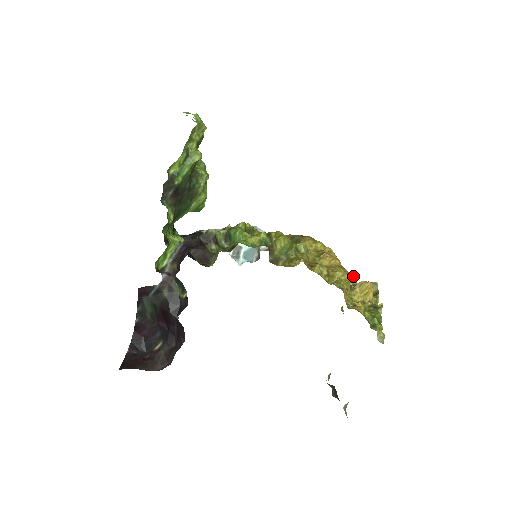
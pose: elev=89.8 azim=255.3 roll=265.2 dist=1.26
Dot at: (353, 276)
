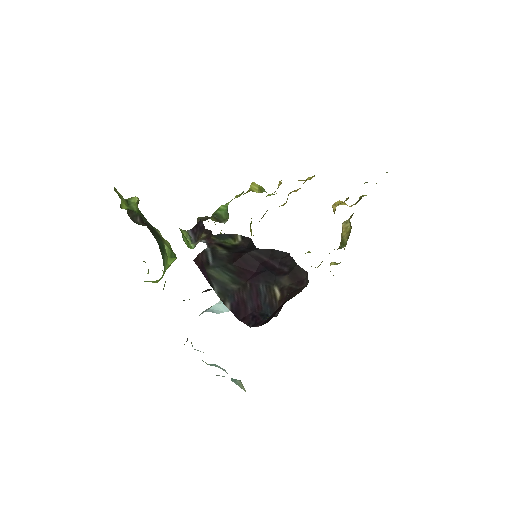
Dot at: (333, 262)
